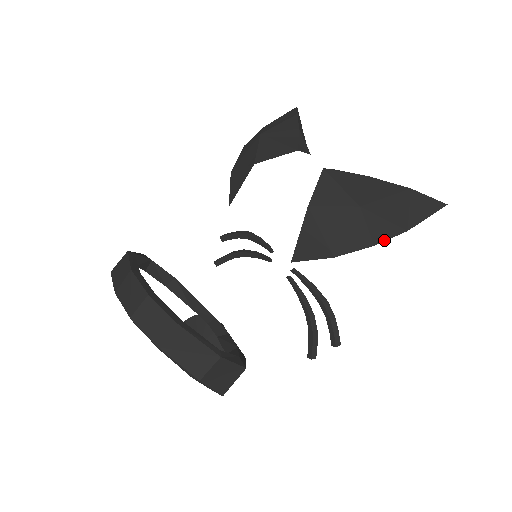
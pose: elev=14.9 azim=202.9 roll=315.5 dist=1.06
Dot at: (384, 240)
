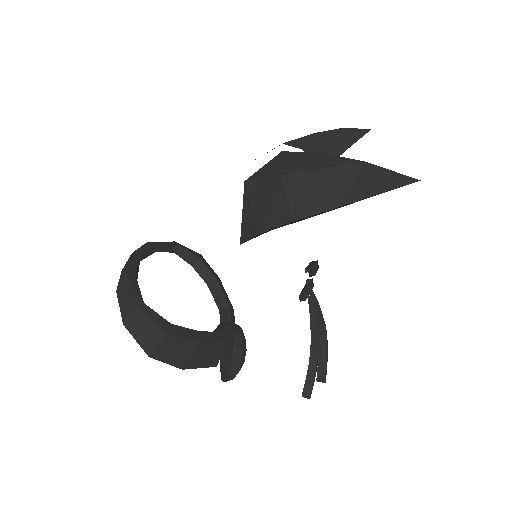
Dot at: (306, 215)
